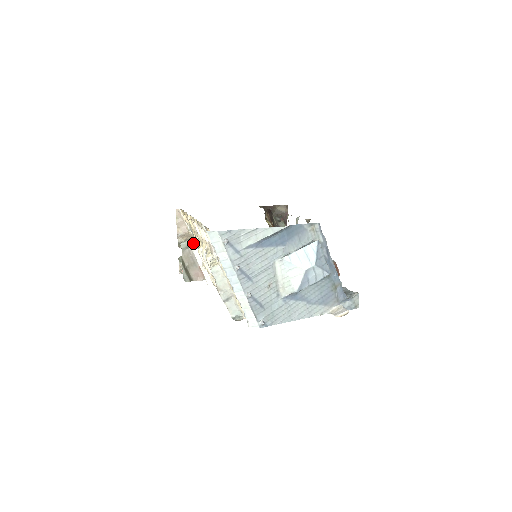
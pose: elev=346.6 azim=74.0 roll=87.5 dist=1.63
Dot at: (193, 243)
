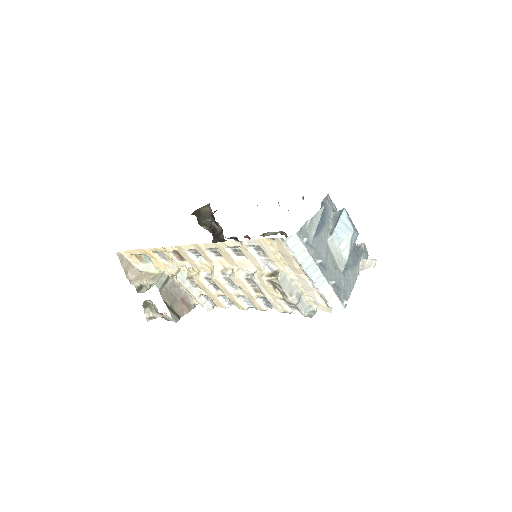
Dot at: (180, 276)
